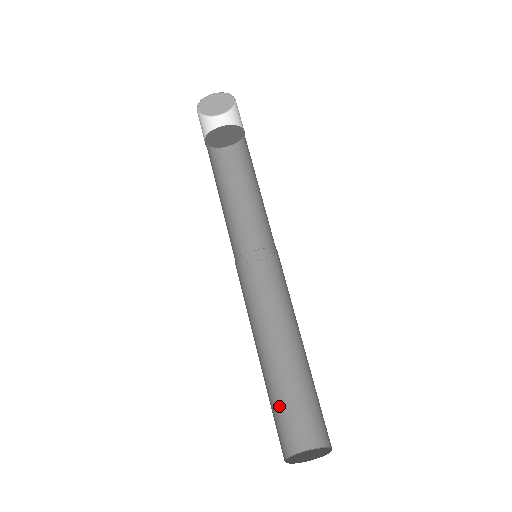
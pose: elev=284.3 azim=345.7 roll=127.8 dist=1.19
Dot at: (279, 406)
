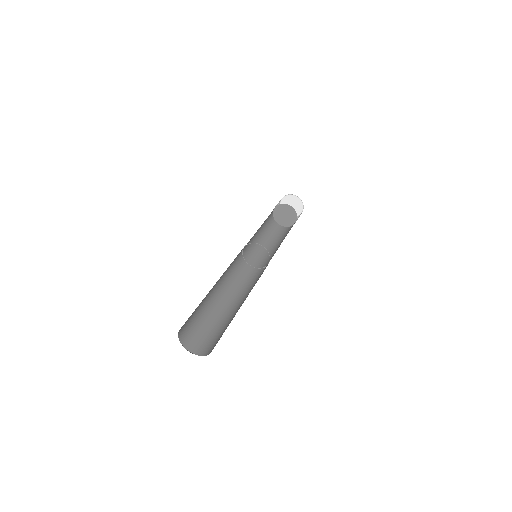
Dot at: (219, 331)
